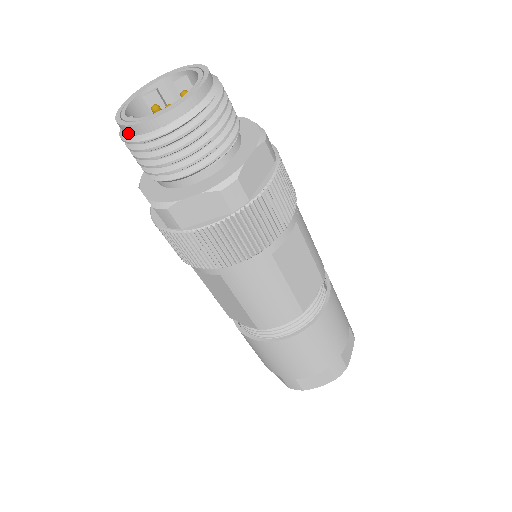
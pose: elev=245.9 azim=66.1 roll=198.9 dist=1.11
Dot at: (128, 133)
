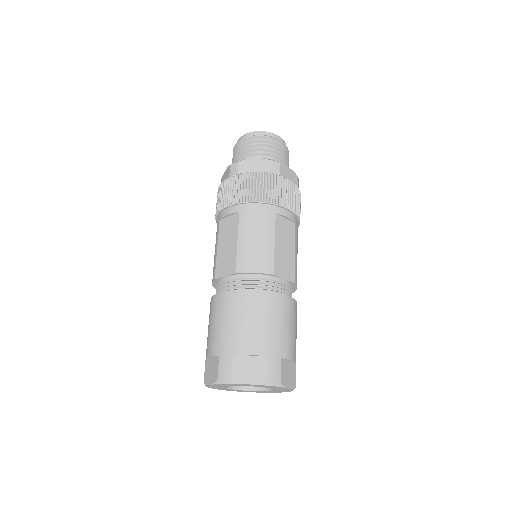
Dot at: occluded
